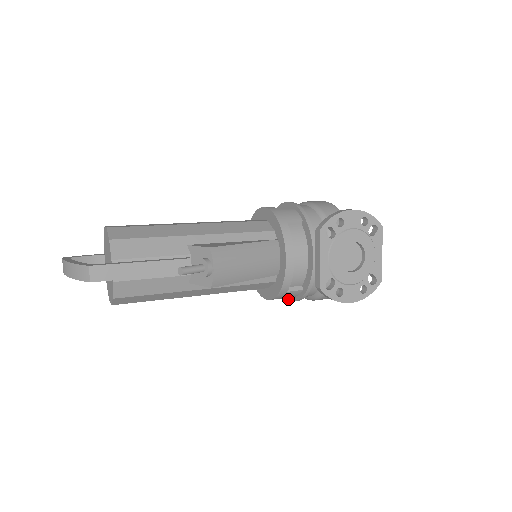
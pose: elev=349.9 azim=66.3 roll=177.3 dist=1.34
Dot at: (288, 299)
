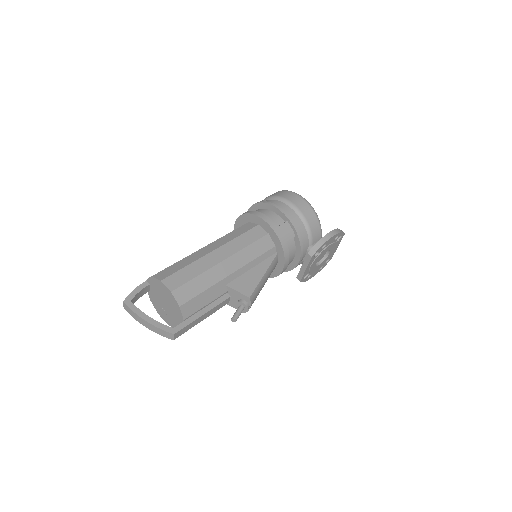
Dot at: occluded
